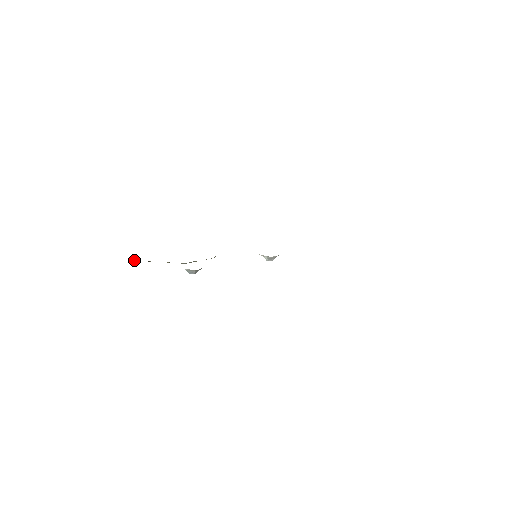
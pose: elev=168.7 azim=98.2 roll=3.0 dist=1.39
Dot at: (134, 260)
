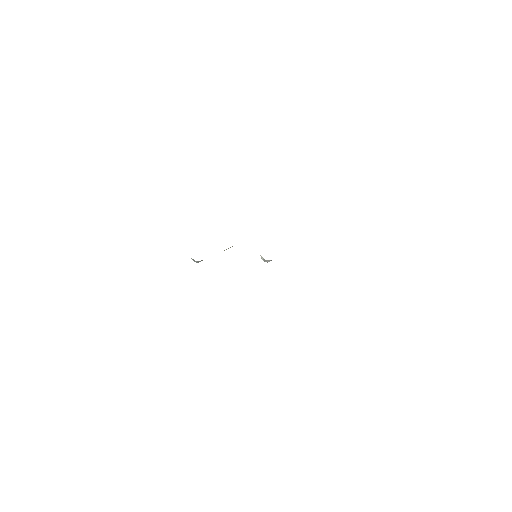
Dot at: occluded
